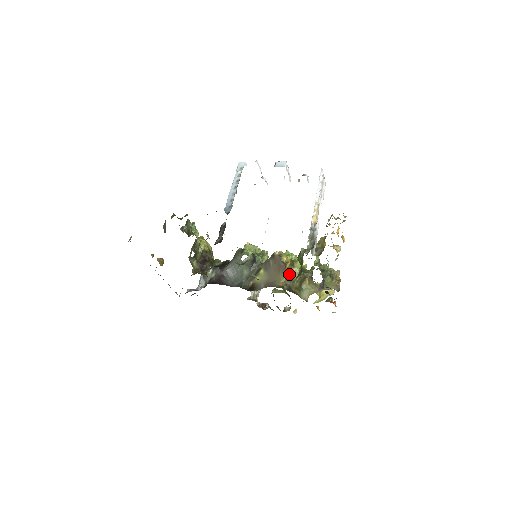
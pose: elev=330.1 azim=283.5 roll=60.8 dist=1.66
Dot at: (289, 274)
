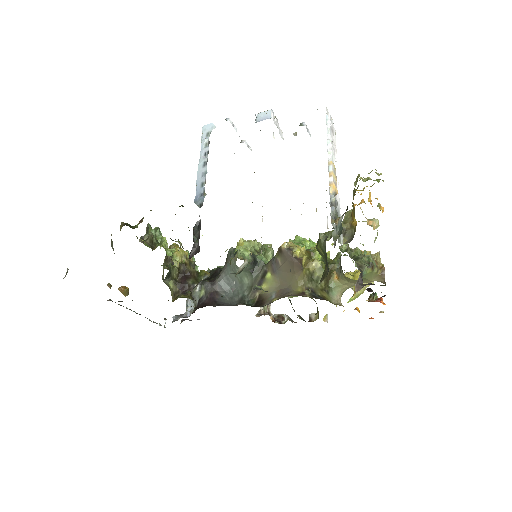
Dot at: (308, 272)
